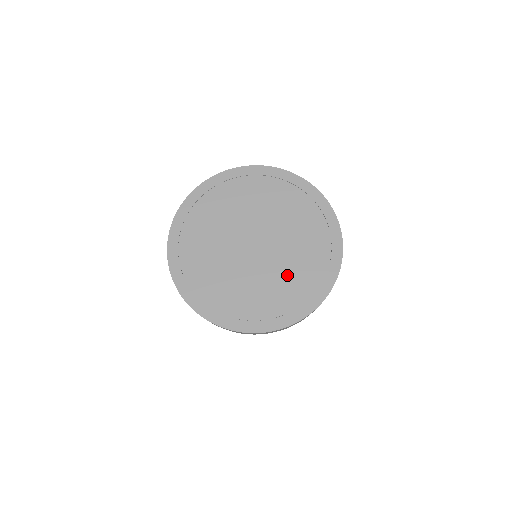
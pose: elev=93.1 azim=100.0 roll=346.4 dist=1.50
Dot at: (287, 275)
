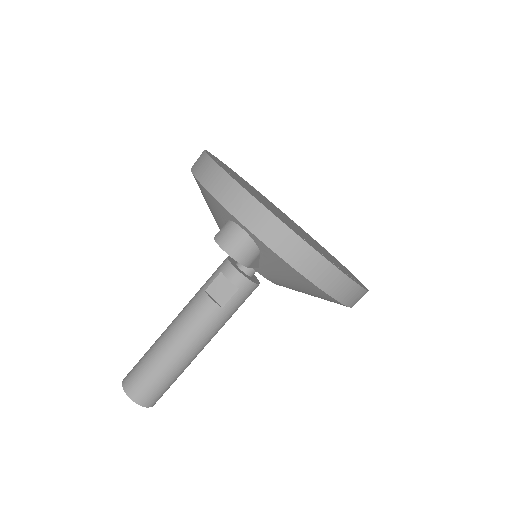
Dot at: occluded
